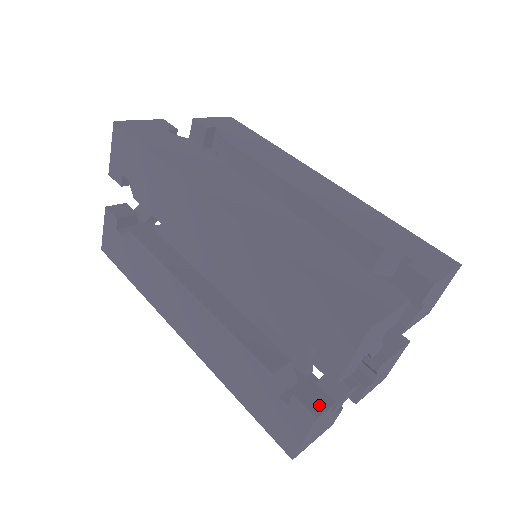
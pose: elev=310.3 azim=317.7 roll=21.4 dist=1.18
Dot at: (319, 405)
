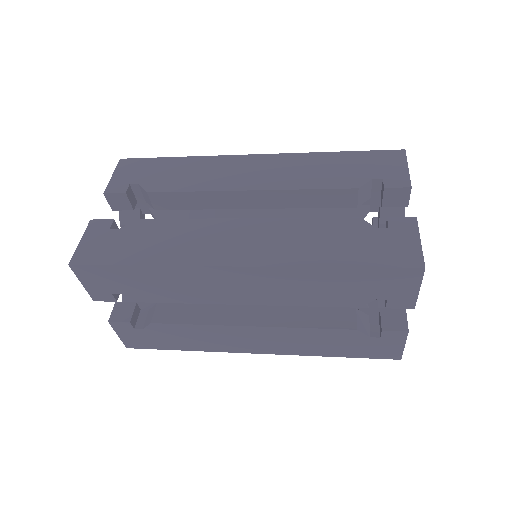
Dot at: occluded
